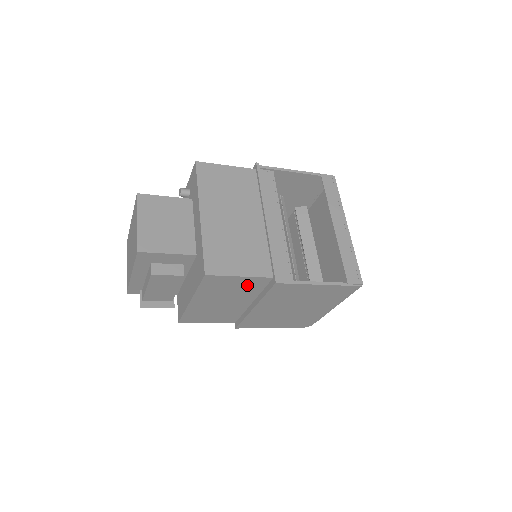
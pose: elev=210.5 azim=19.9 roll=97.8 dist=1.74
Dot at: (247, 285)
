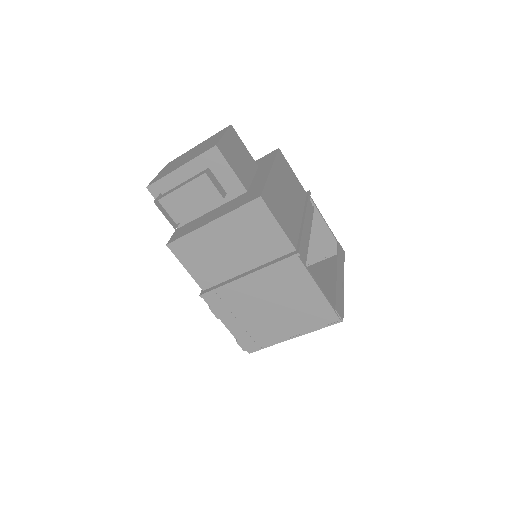
Dot at: (270, 242)
